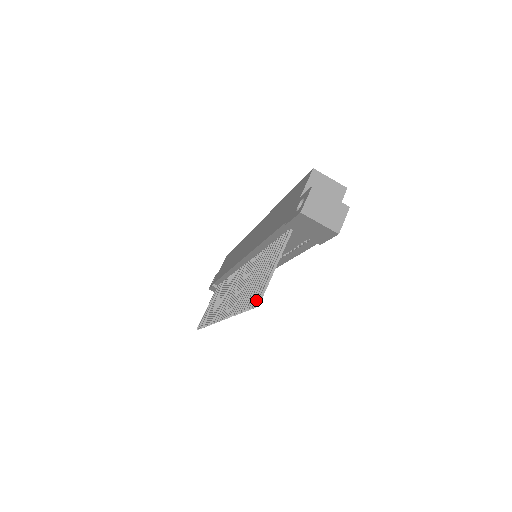
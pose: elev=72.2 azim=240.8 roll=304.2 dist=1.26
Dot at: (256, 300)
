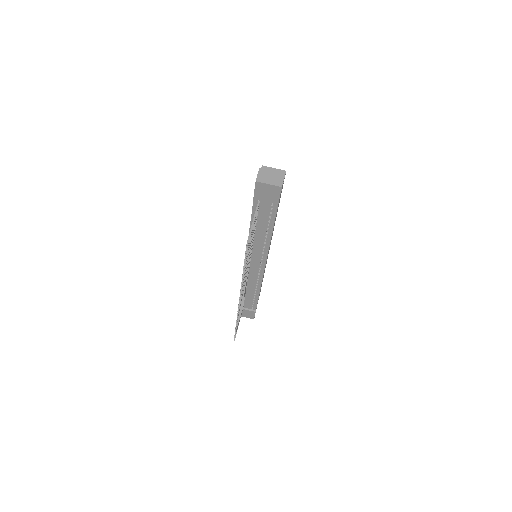
Dot at: occluded
